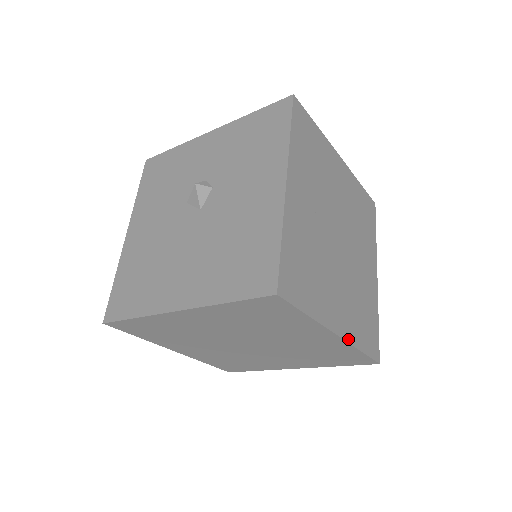
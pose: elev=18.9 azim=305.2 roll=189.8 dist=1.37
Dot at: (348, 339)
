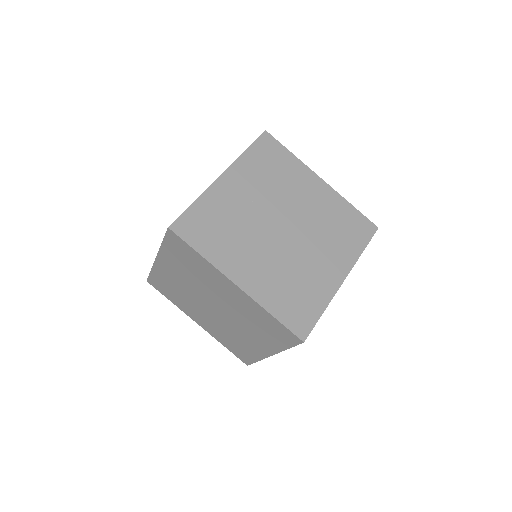
Dot at: (253, 296)
